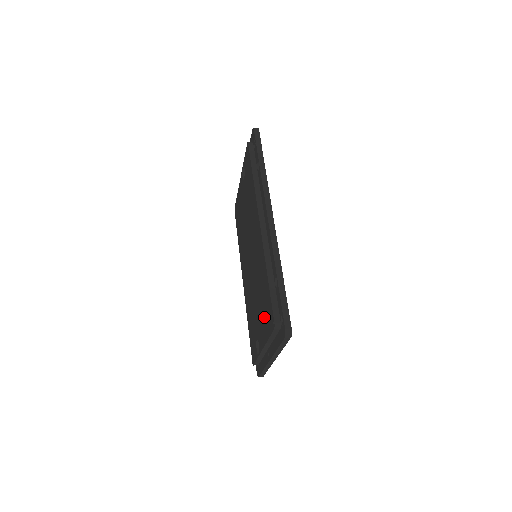
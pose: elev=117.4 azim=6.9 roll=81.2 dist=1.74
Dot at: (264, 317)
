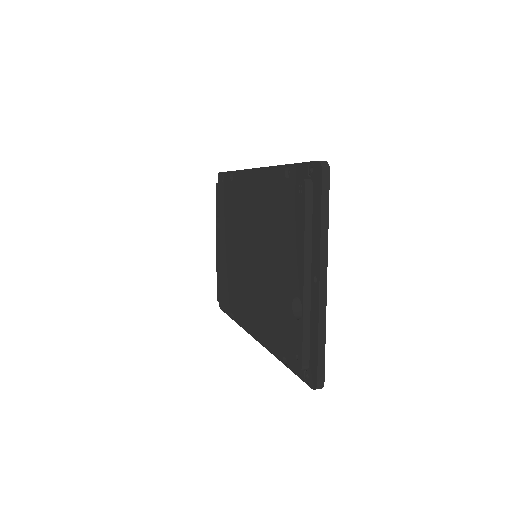
Dot at: (289, 232)
